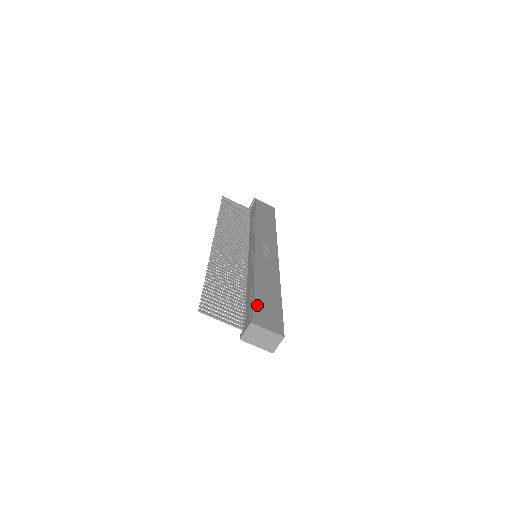
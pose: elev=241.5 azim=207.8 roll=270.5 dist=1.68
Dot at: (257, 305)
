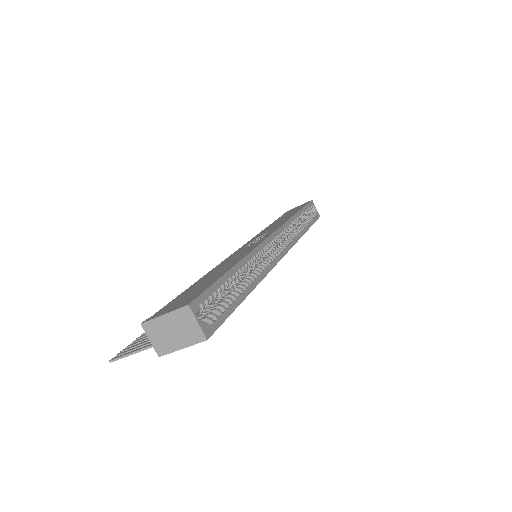
Dot at: (176, 299)
